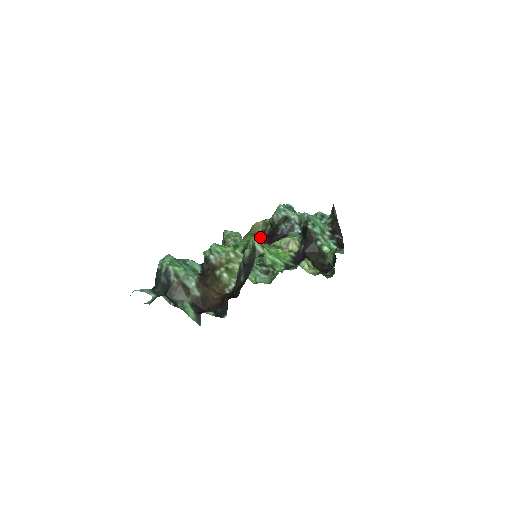
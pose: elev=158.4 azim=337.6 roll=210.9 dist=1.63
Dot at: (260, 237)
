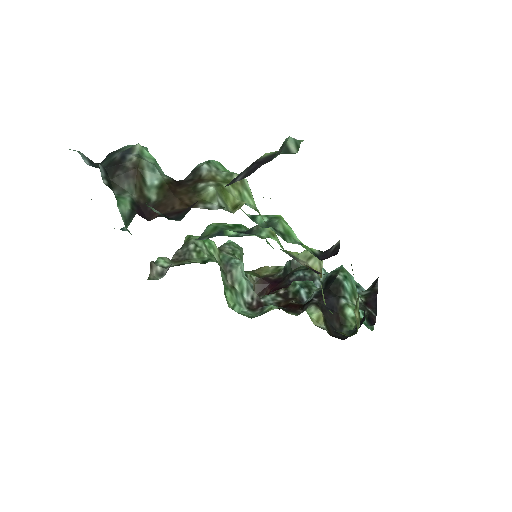
Dot at: (299, 140)
